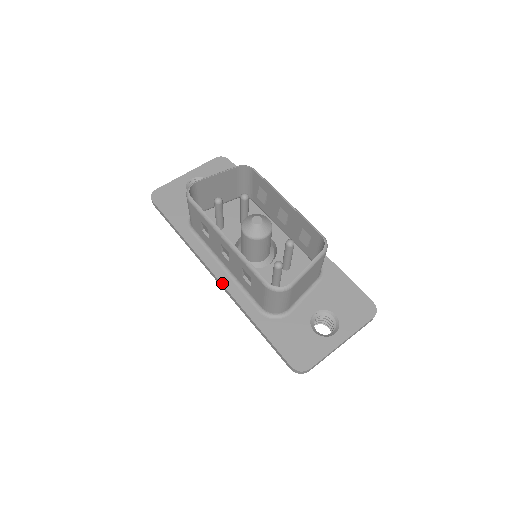
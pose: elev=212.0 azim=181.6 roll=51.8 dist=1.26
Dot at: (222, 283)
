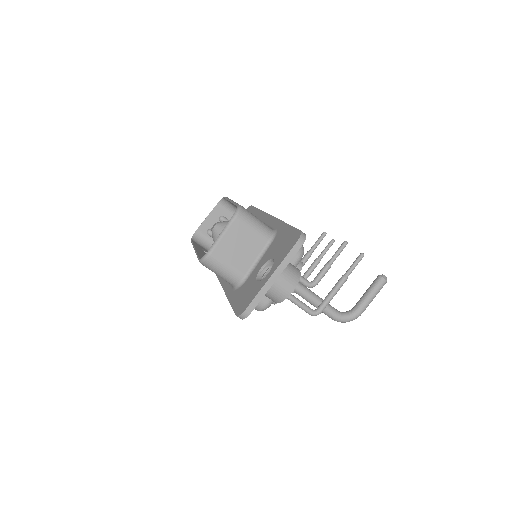
Dot at: (221, 285)
